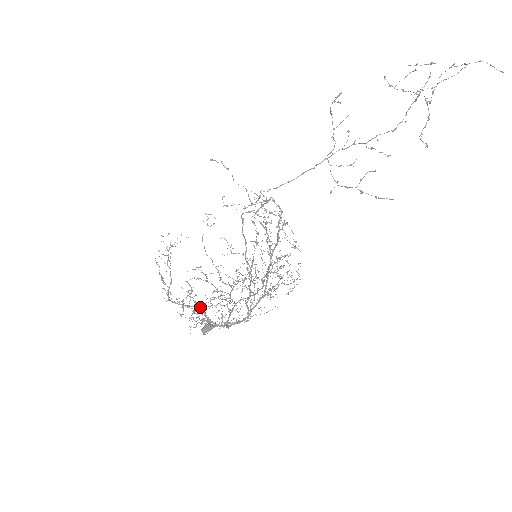
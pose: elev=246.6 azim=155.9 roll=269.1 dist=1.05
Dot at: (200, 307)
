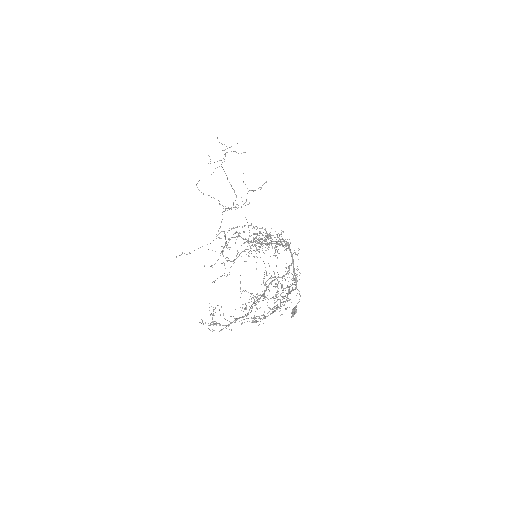
Dot at: (267, 287)
